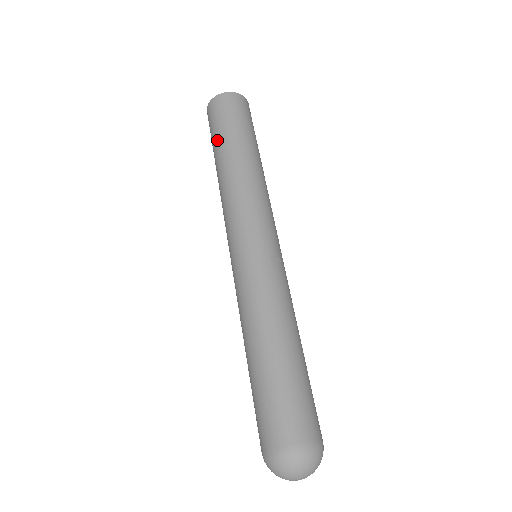
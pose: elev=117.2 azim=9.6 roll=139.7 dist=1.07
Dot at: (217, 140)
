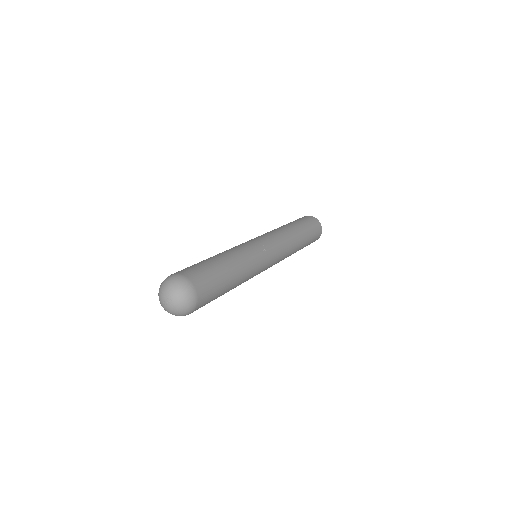
Dot at: occluded
